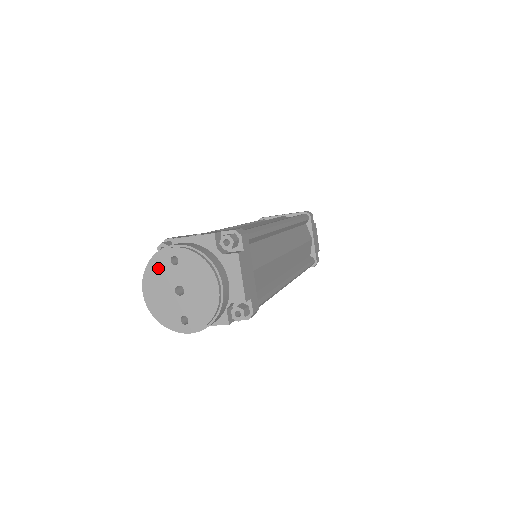
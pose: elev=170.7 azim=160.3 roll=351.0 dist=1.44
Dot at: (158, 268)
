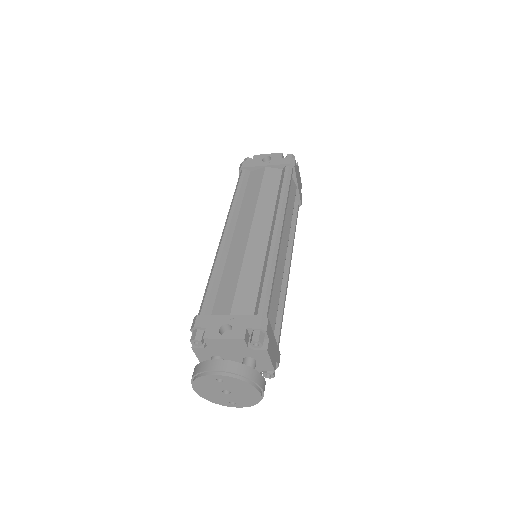
Dot at: (205, 382)
